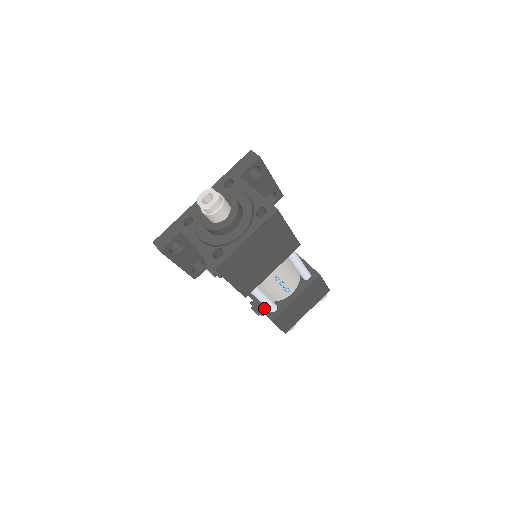
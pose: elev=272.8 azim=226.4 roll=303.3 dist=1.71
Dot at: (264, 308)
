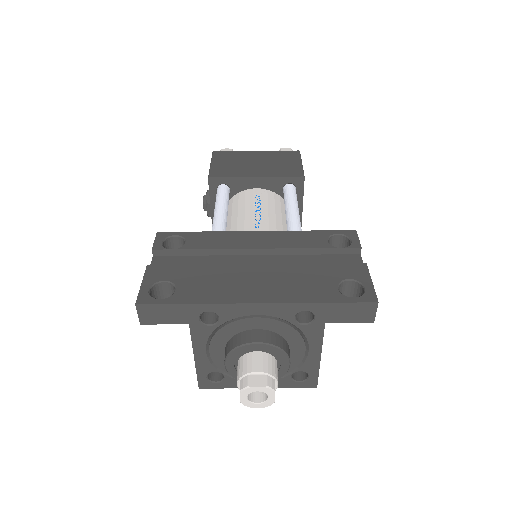
Dot at: occluded
